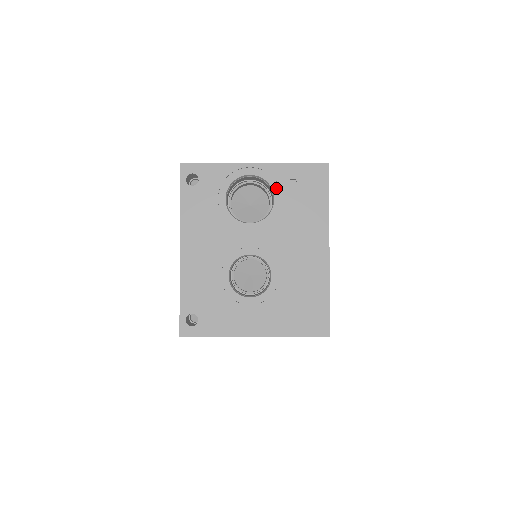
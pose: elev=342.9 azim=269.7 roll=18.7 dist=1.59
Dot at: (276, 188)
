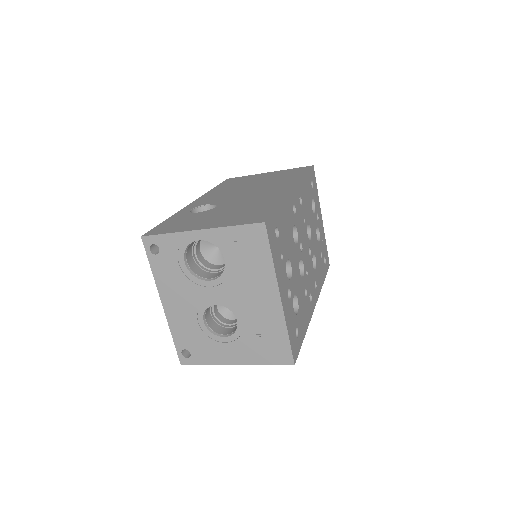
Dot at: (223, 250)
